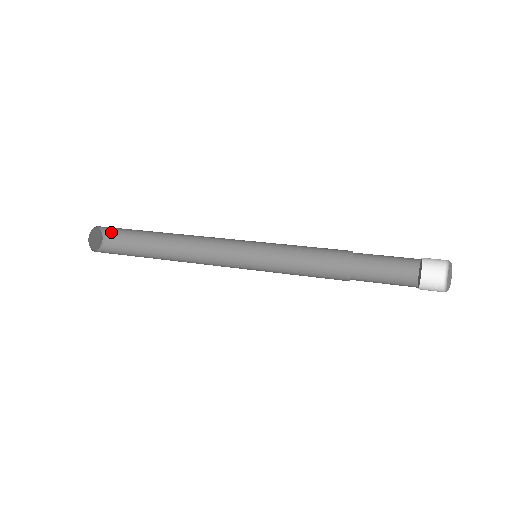
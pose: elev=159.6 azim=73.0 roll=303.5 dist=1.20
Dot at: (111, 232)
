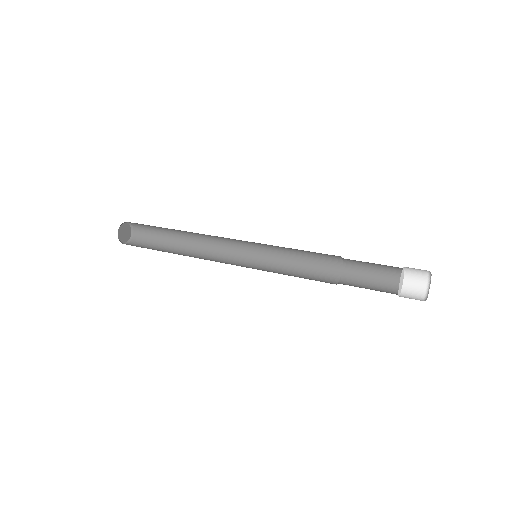
Dot at: (138, 227)
